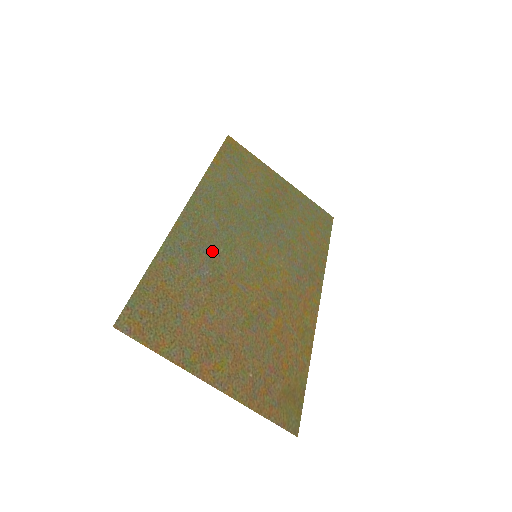
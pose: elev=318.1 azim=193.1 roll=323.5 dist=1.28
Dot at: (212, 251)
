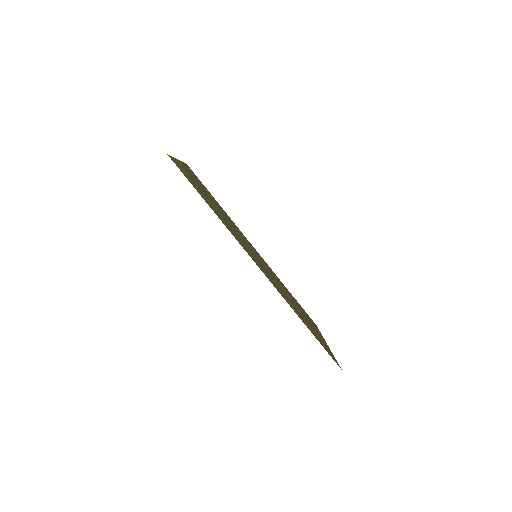
Dot at: (273, 281)
